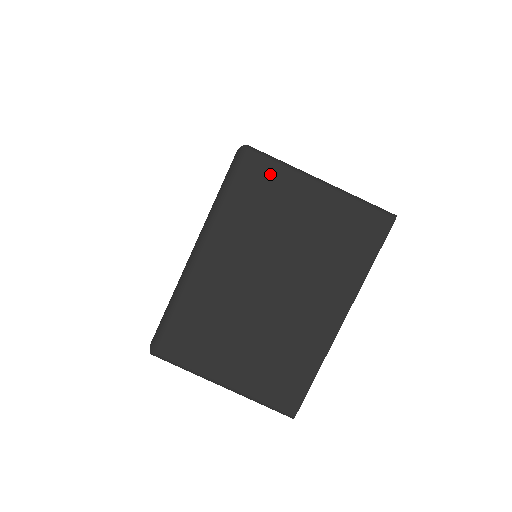
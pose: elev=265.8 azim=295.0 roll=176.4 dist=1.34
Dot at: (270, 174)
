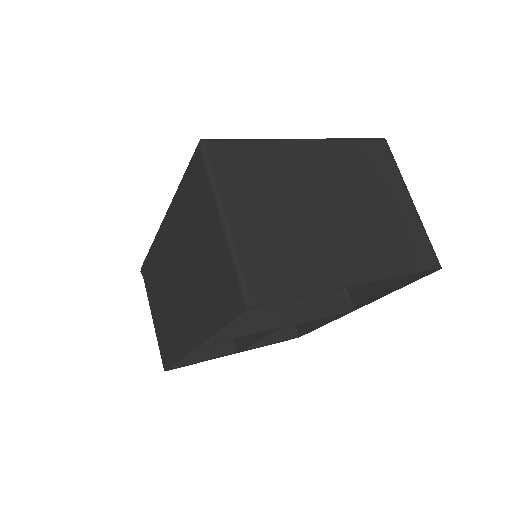
Dot at: (388, 163)
